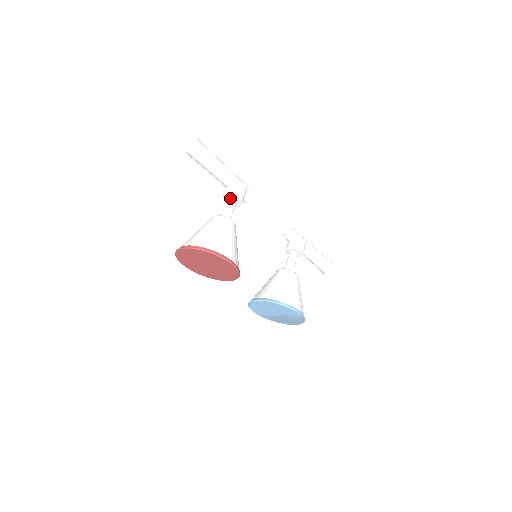
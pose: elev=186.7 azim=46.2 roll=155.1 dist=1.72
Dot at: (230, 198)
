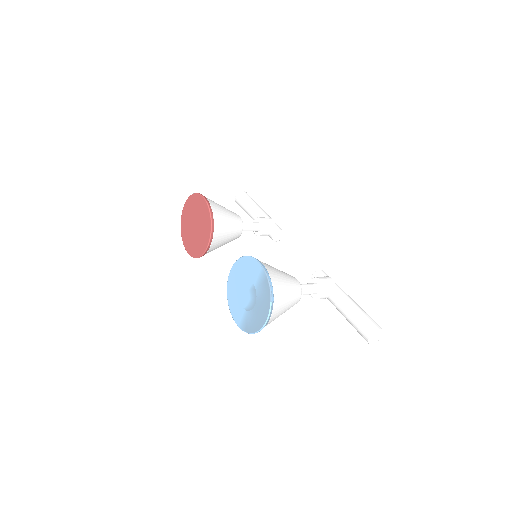
Dot at: occluded
